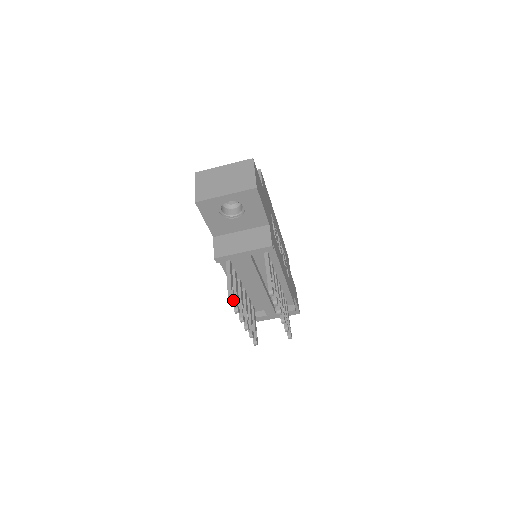
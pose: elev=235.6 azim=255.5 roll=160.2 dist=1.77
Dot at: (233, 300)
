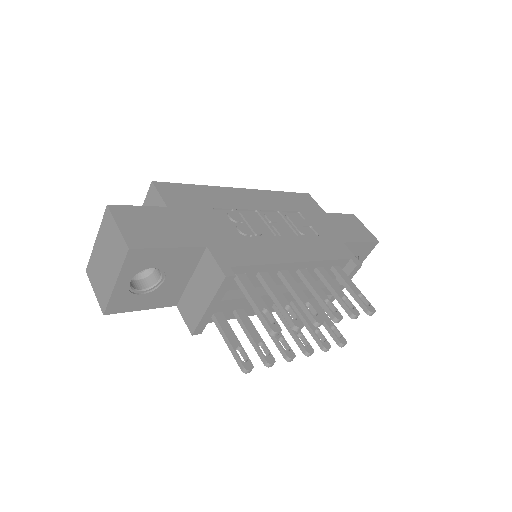
Dot at: (249, 365)
